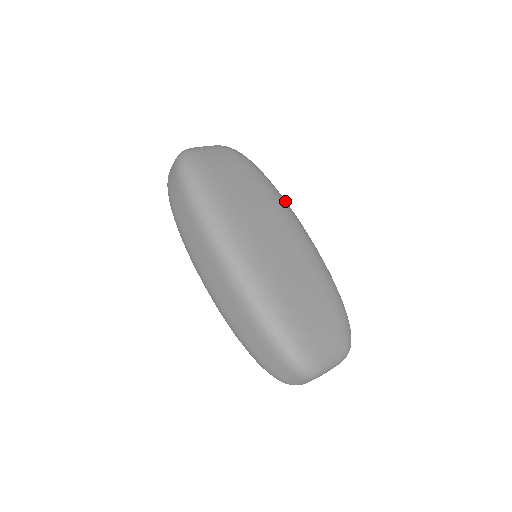
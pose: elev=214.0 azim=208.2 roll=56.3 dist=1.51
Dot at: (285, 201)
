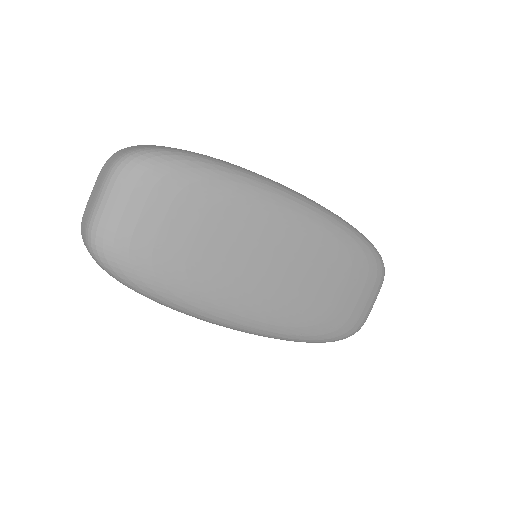
Dot at: (261, 190)
